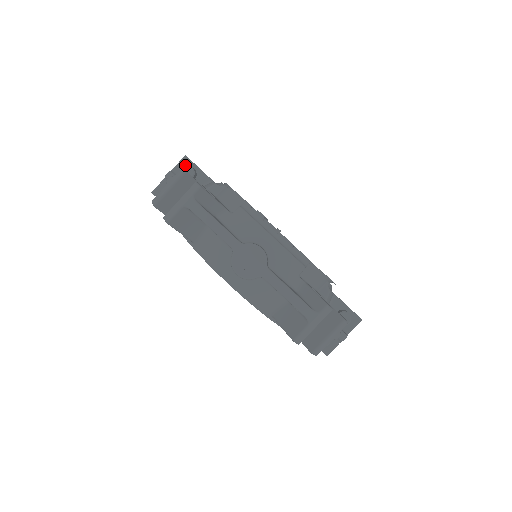
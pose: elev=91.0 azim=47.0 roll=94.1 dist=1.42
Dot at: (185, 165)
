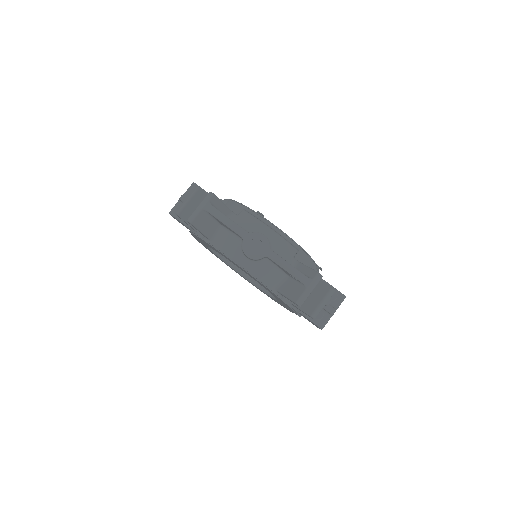
Dot at: occluded
